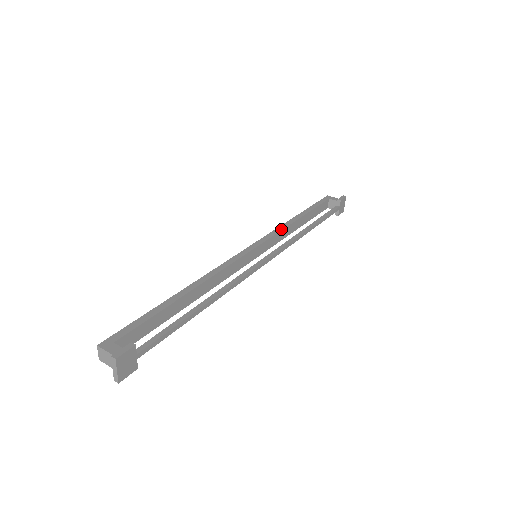
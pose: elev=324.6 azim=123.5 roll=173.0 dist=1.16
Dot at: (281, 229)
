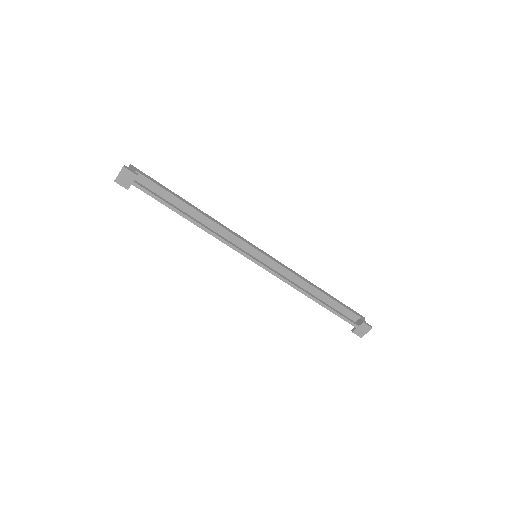
Dot at: (294, 273)
